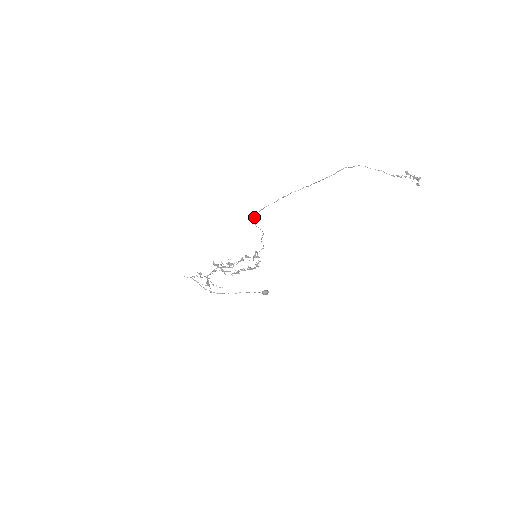
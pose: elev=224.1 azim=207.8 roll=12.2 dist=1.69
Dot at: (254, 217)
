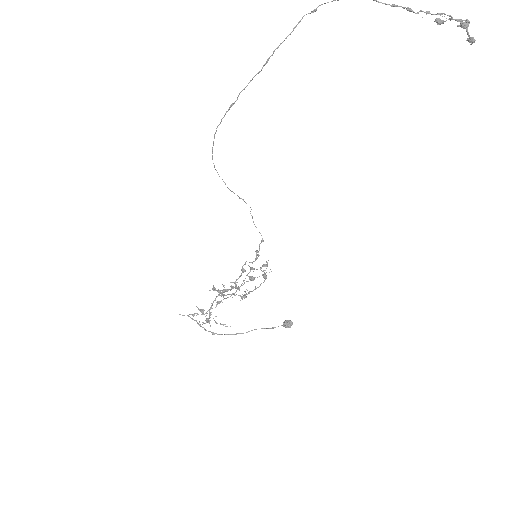
Dot at: (214, 165)
